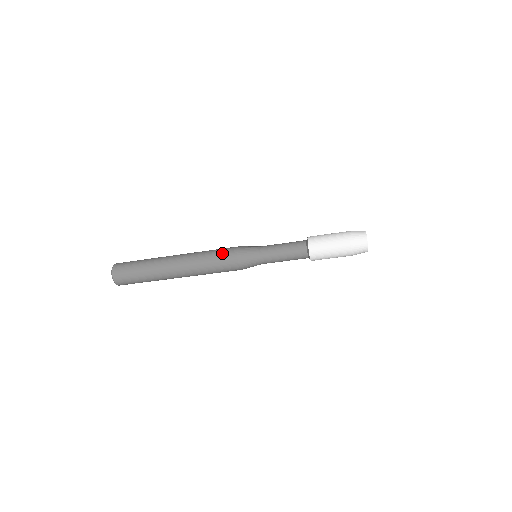
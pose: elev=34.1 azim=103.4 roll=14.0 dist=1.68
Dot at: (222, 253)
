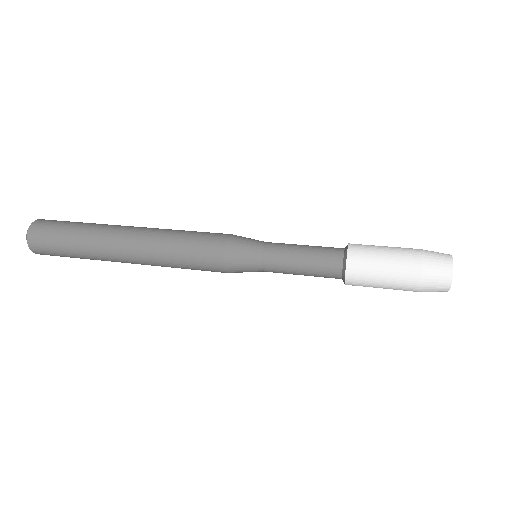
Dot at: (200, 247)
